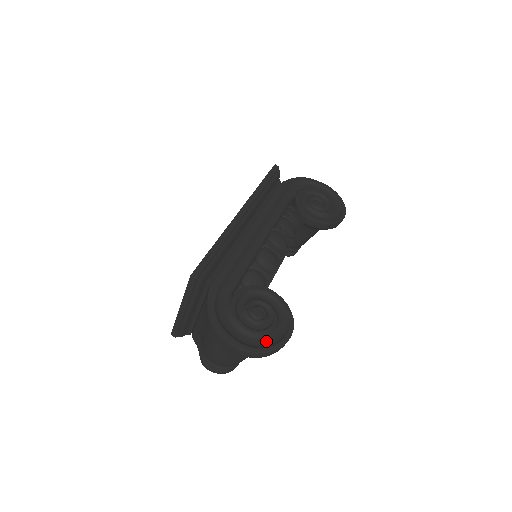
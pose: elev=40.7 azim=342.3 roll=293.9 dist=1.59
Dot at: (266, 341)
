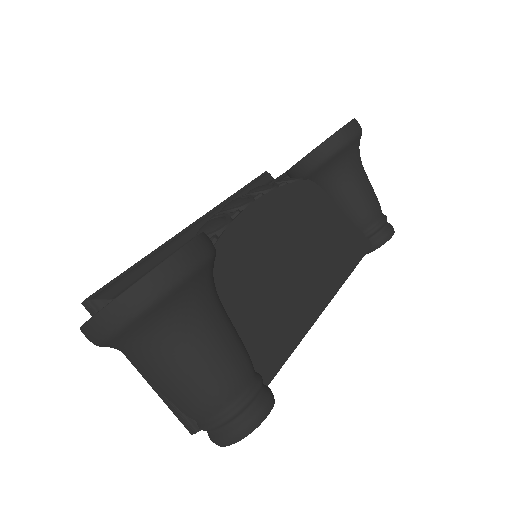
Dot at: occluded
